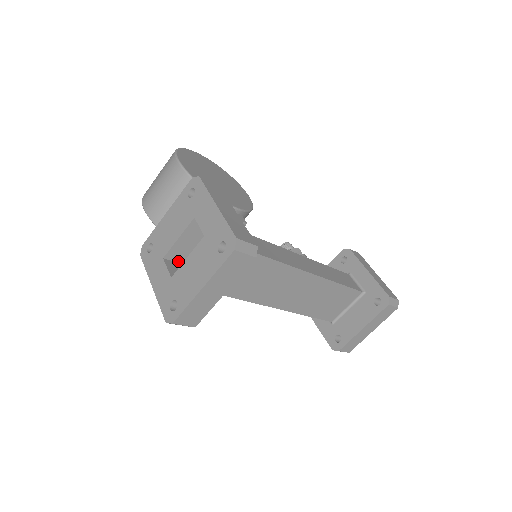
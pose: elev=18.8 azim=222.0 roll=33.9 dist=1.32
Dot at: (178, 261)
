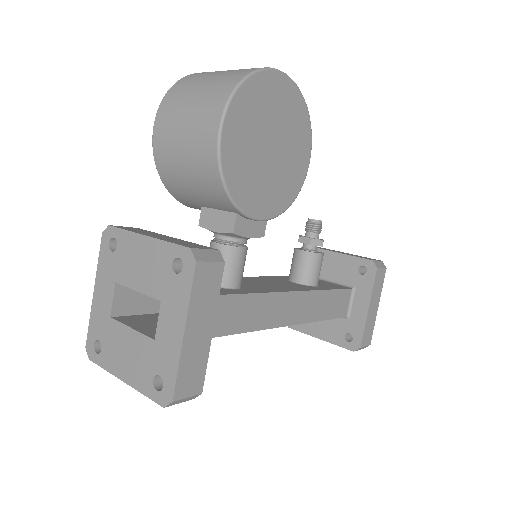
Dot at: occluded
